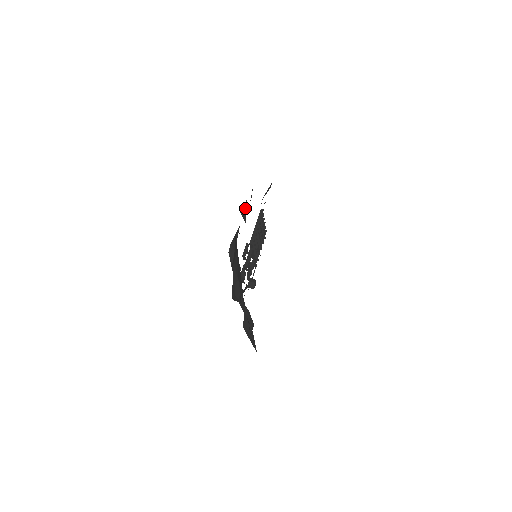
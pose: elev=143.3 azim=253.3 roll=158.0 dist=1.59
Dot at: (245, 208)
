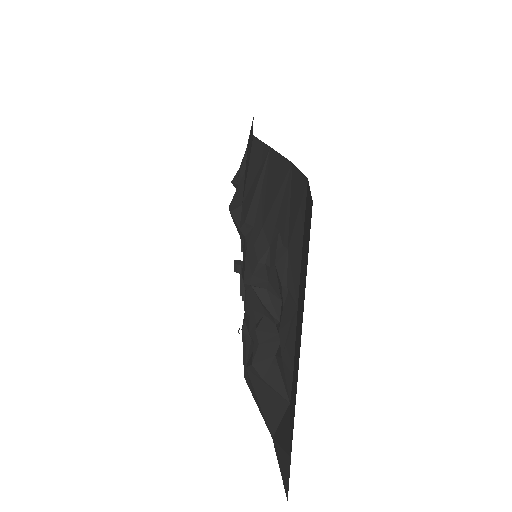
Dot at: (243, 164)
